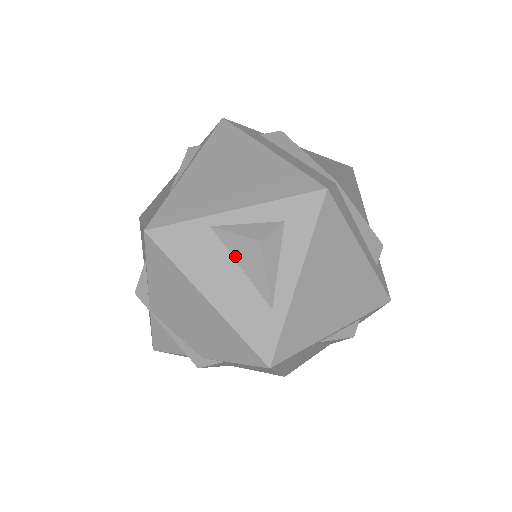
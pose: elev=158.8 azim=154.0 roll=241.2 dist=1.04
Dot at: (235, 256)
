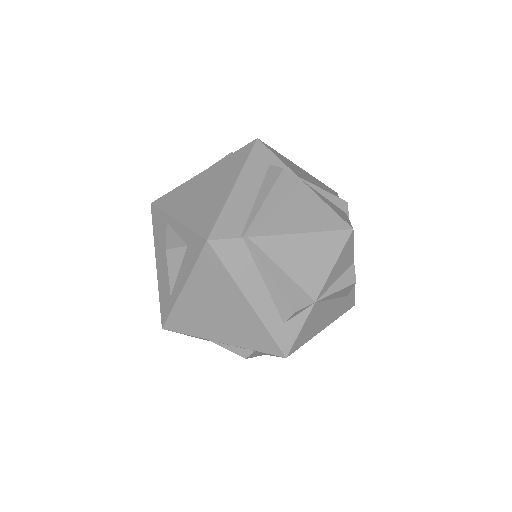
Dot at: occluded
